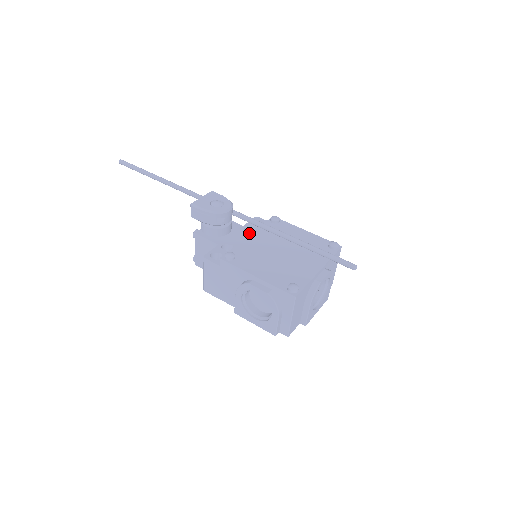
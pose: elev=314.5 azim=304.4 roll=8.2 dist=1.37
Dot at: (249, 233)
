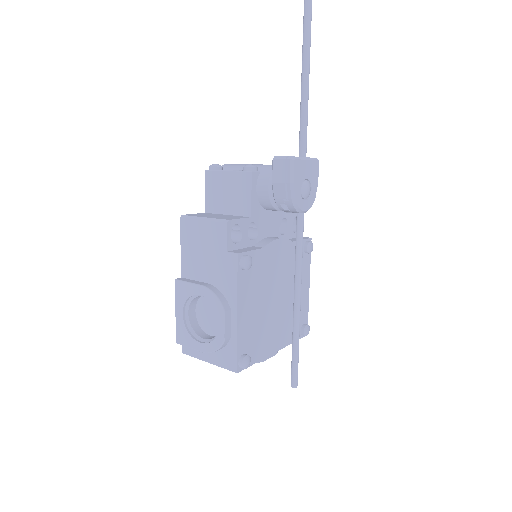
Dot at: (282, 242)
